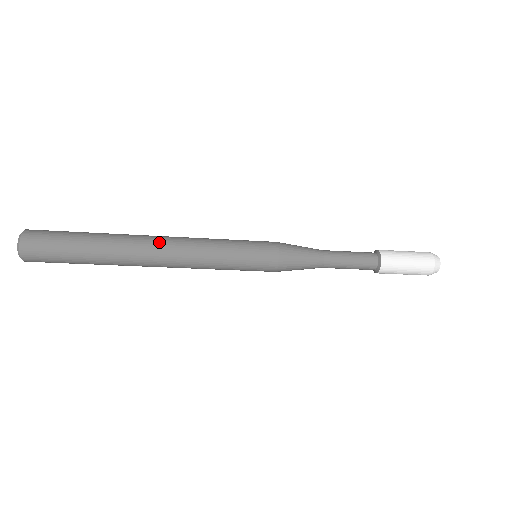
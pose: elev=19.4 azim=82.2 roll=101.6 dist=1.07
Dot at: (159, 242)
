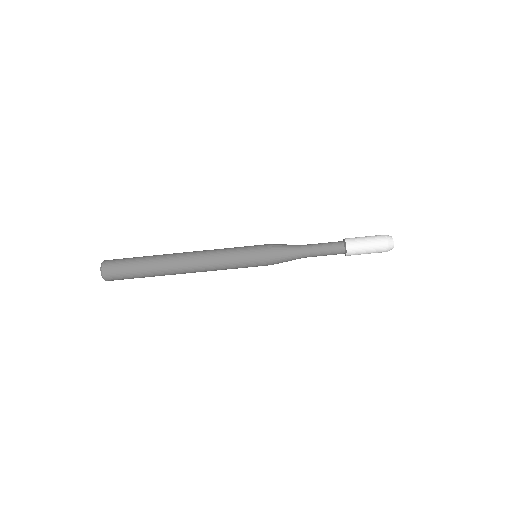
Dot at: (189, 252)
